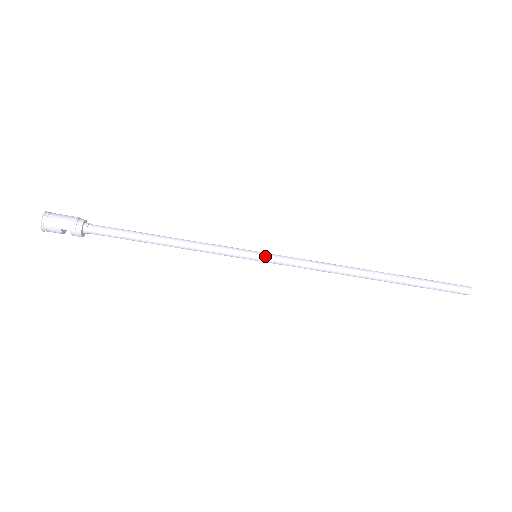
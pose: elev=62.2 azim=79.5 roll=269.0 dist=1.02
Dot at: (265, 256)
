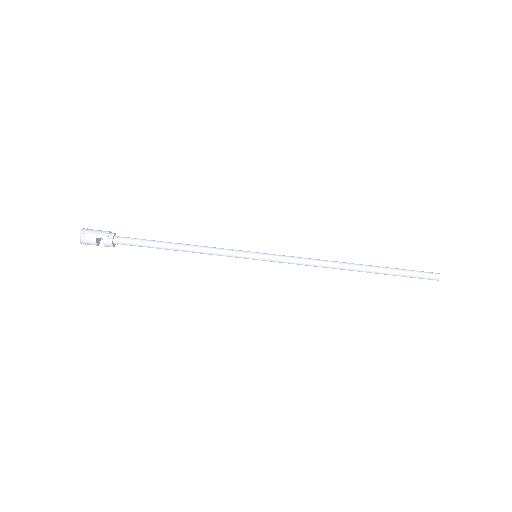
Dot at: (263, 254)
